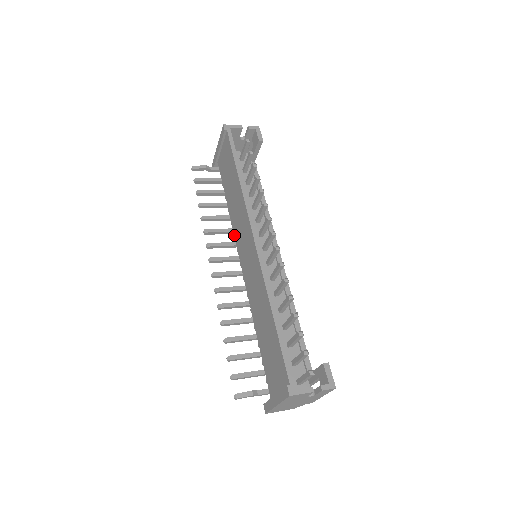
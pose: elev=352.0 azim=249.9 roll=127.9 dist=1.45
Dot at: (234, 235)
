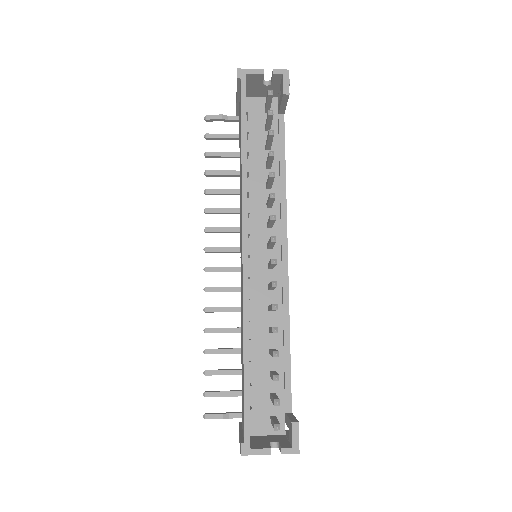
Dot at: occluded
